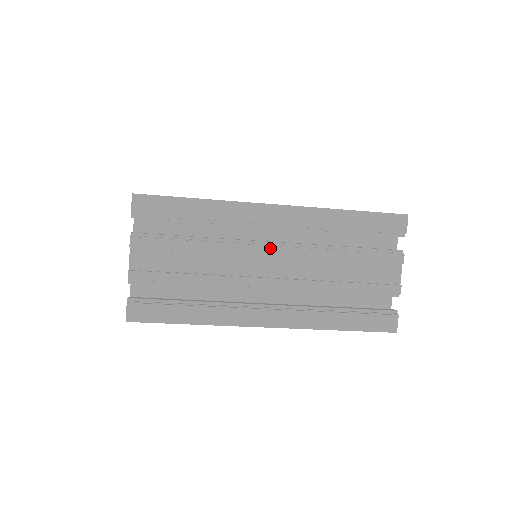
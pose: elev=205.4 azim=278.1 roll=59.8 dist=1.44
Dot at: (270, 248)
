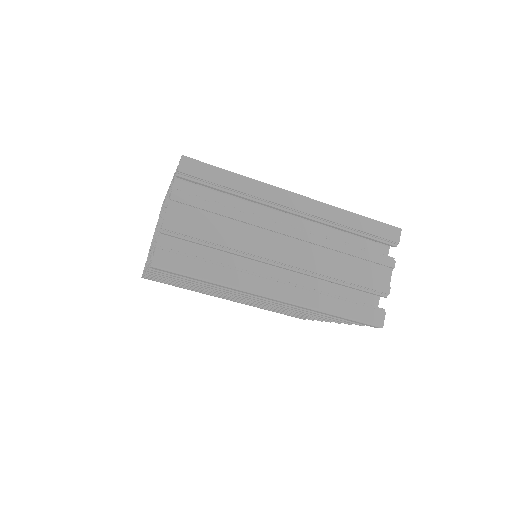
Dot at: (289, 229)
